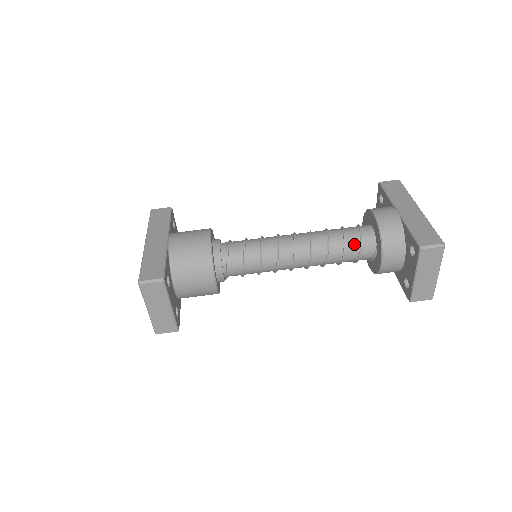
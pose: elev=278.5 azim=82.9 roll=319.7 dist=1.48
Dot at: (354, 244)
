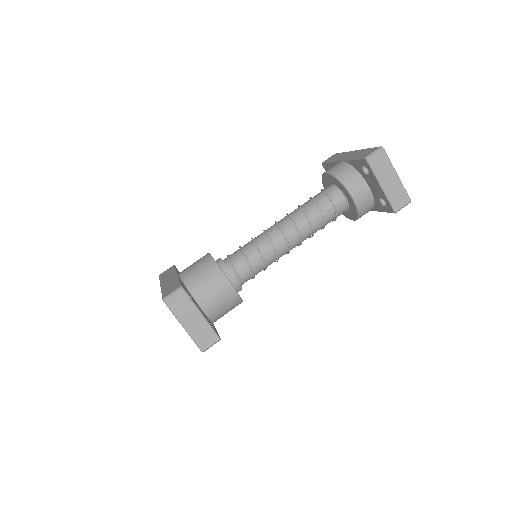
Dot at: (324, 200)
